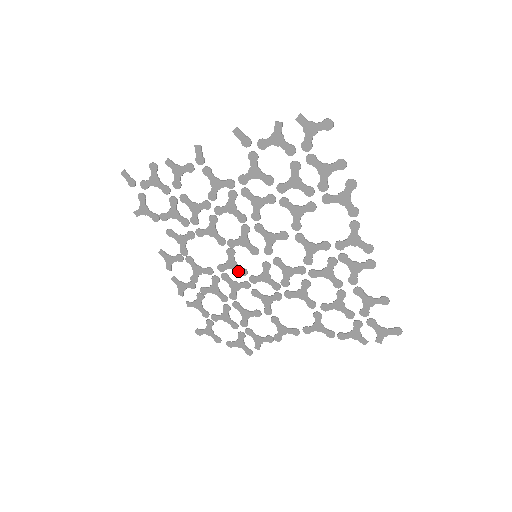
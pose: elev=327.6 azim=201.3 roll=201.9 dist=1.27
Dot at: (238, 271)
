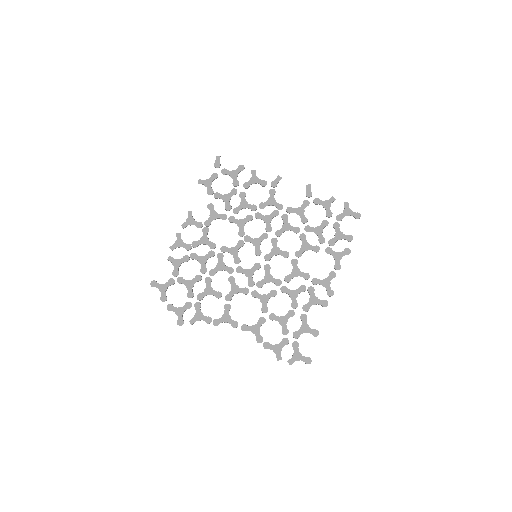
Dot at: (234, 258)
